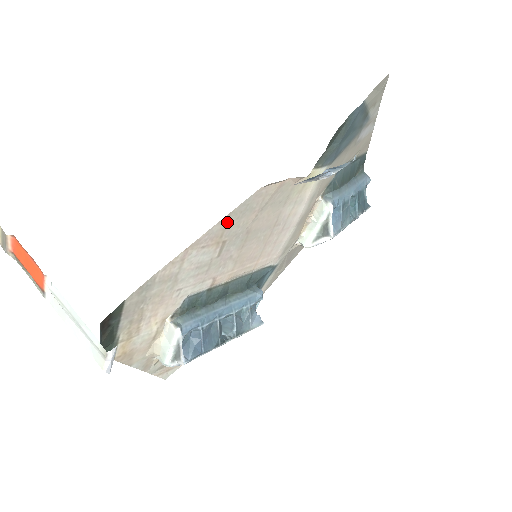
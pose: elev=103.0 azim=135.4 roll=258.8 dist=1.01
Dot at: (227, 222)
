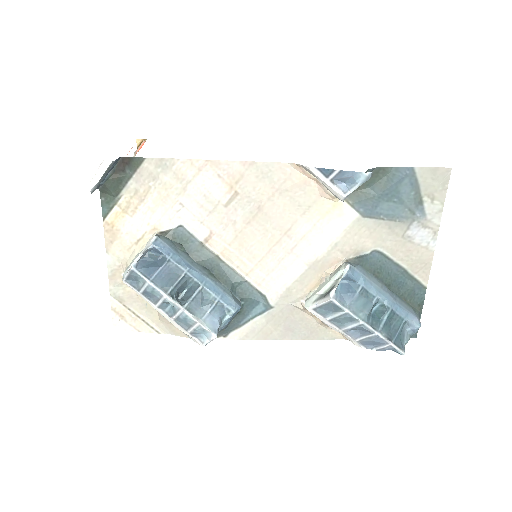
Dot at: (247, 171)
